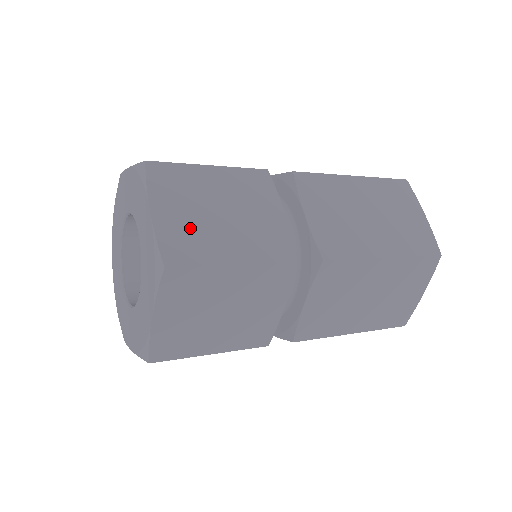
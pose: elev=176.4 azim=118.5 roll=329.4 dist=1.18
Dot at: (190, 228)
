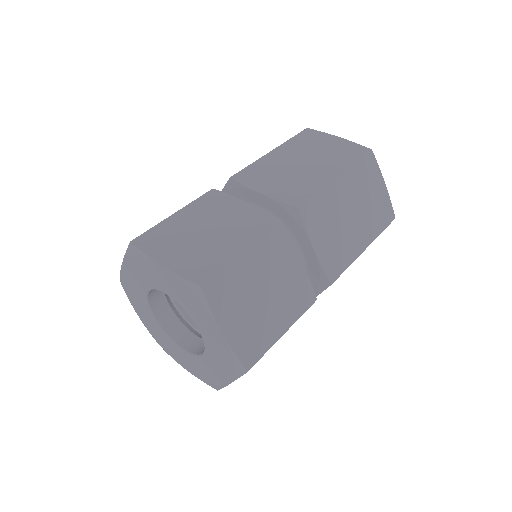
Dot at: (251, 327)
